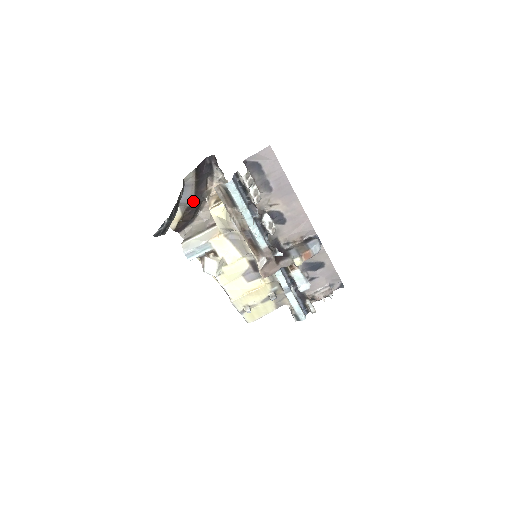
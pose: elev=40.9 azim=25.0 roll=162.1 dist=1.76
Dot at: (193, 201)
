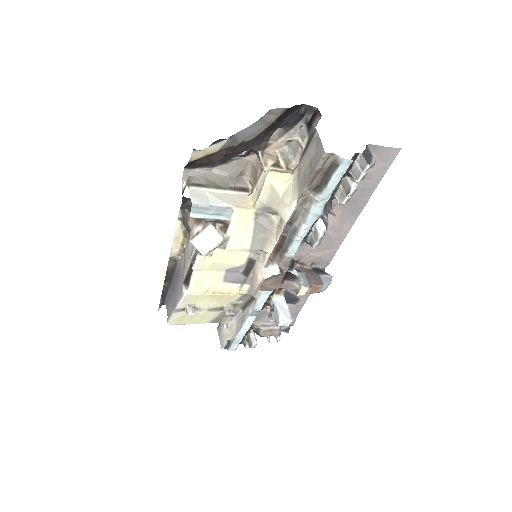
Dot at: (244, 143)
